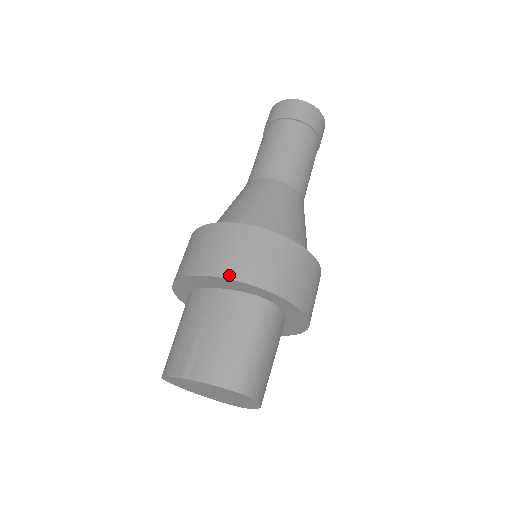
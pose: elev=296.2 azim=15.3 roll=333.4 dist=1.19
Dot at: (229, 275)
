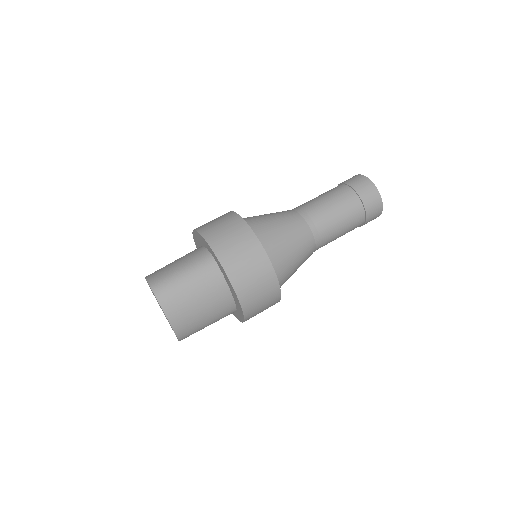
Dot at: (199, 229)
